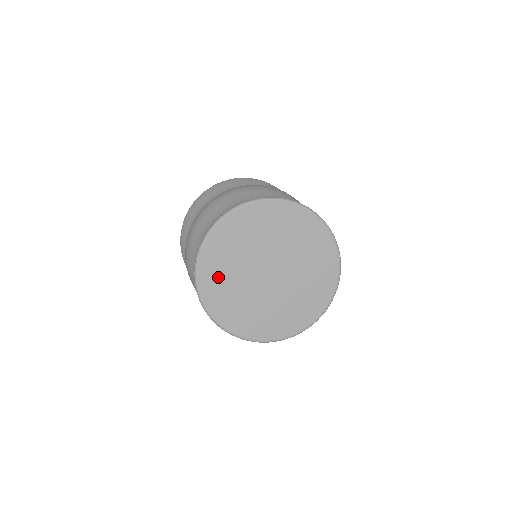
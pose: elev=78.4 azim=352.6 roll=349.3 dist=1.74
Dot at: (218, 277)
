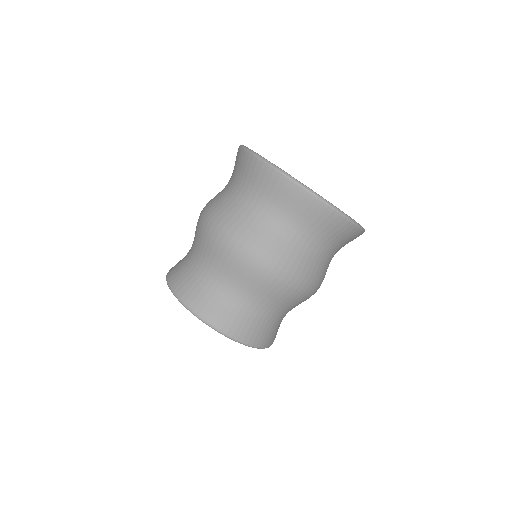
Dot at: occluded
